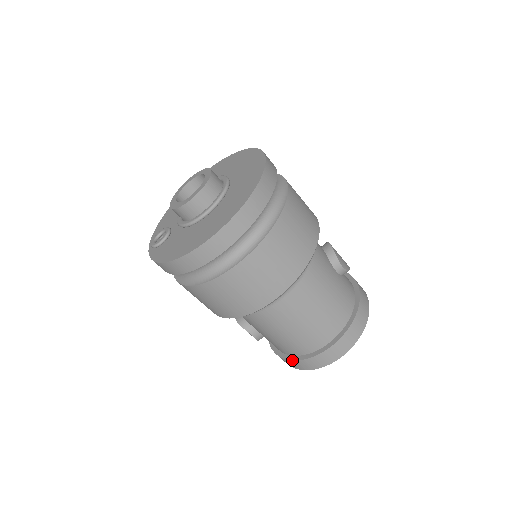
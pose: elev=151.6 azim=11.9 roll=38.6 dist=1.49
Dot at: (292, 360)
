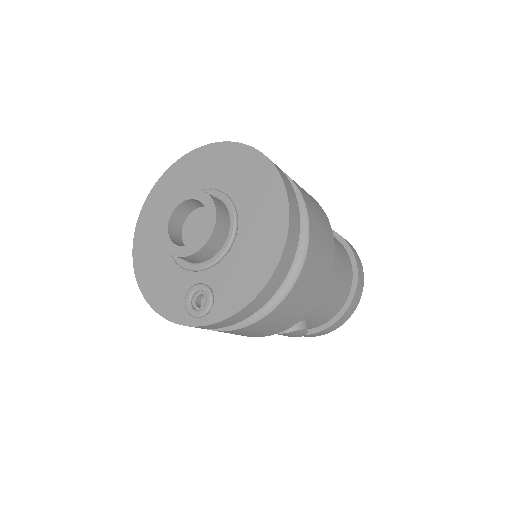
Dot at: (343, 314)
